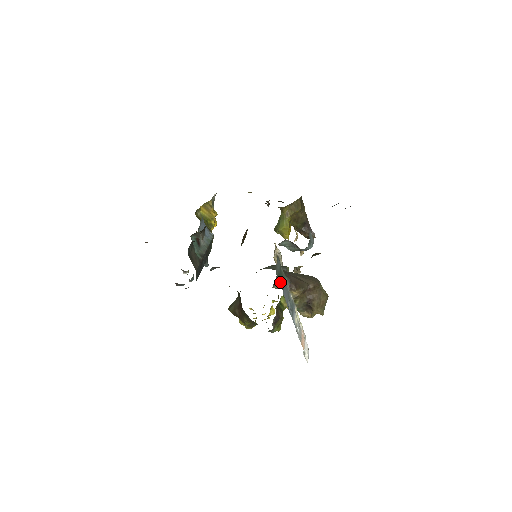
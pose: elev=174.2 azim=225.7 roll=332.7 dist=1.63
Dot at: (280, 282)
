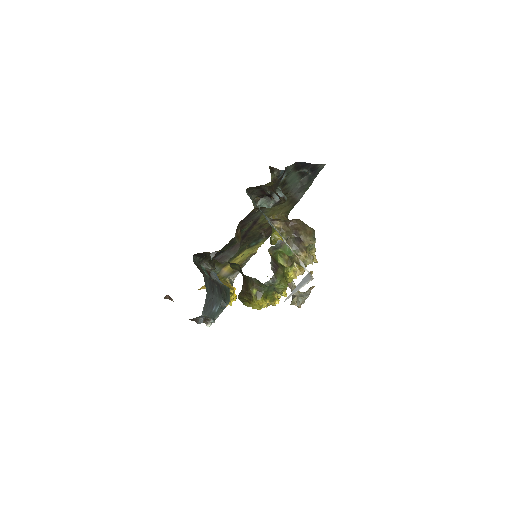
Dot at: occluded
